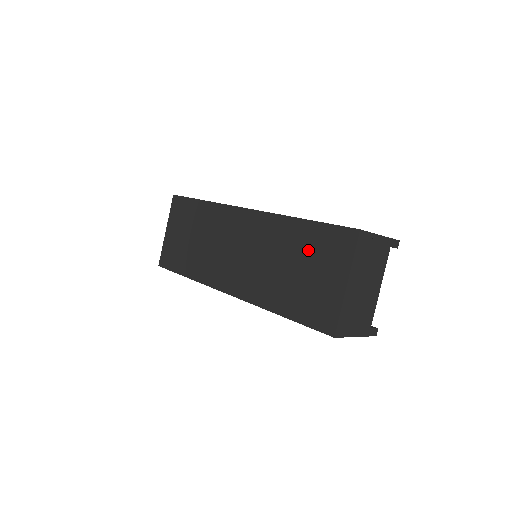
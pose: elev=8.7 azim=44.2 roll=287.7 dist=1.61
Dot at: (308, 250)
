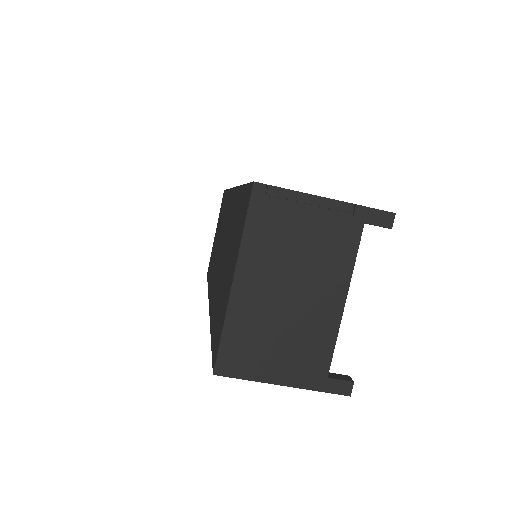
Dot at: (233, 231)
